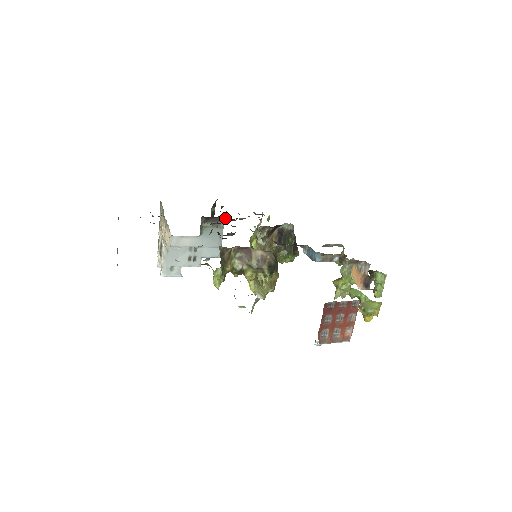
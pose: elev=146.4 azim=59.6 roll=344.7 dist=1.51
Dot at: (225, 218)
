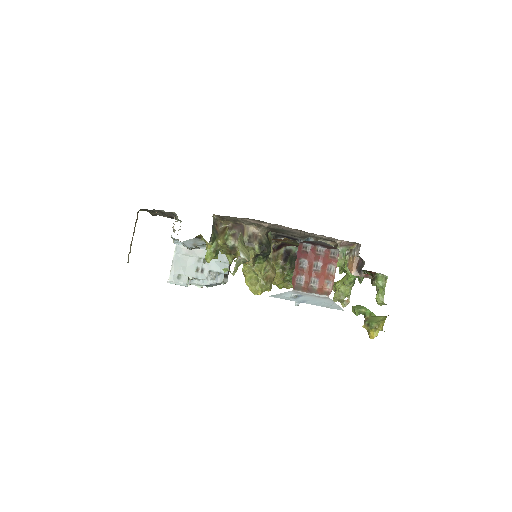
Dot at: occluded
